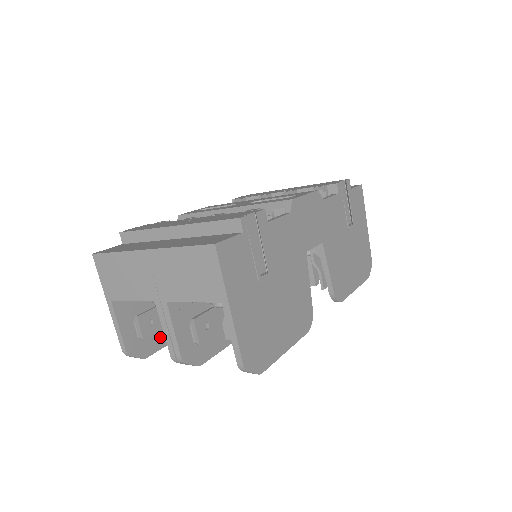
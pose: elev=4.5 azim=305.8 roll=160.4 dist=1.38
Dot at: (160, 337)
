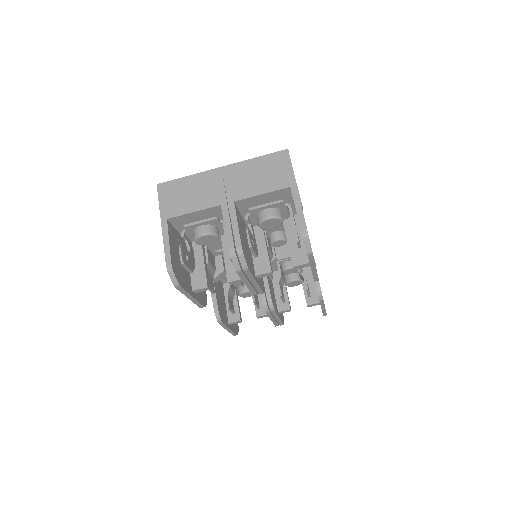
Dot at: (186, 282)
